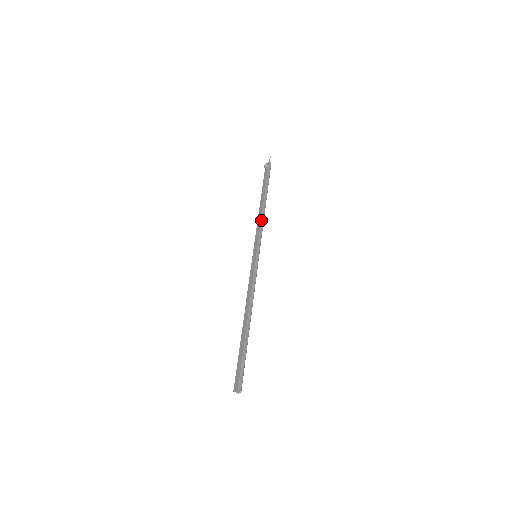
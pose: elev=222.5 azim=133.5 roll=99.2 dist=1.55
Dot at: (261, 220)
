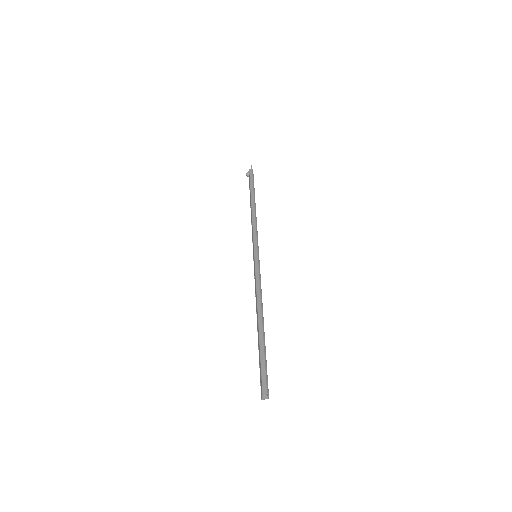
Dot at: (252, 222)
